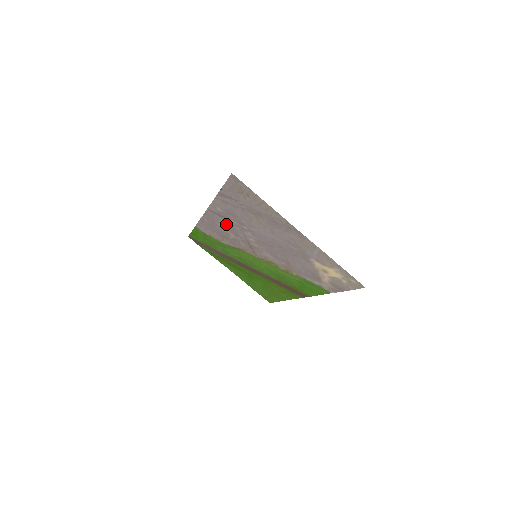
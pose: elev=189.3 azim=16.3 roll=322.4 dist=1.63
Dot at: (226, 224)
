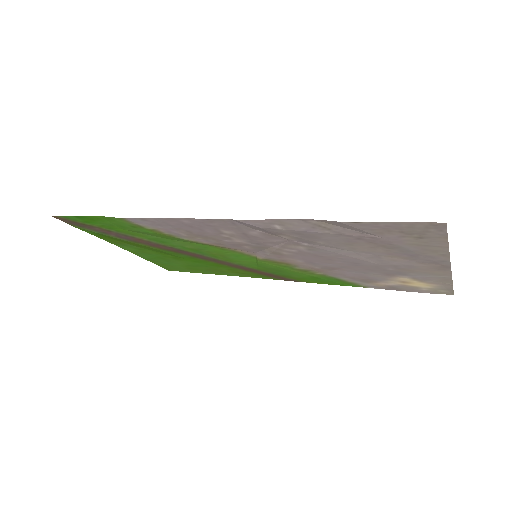
Dot at: (251, 234)
